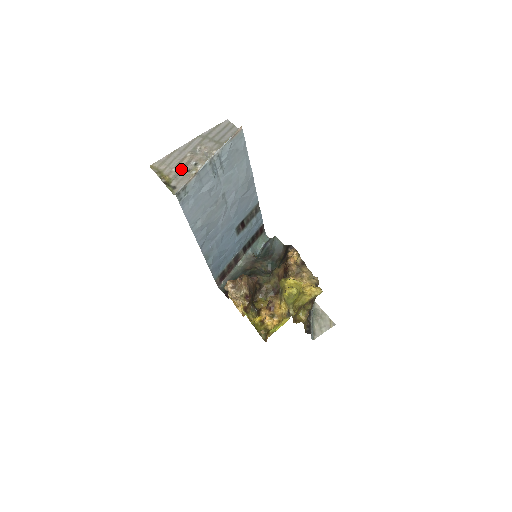
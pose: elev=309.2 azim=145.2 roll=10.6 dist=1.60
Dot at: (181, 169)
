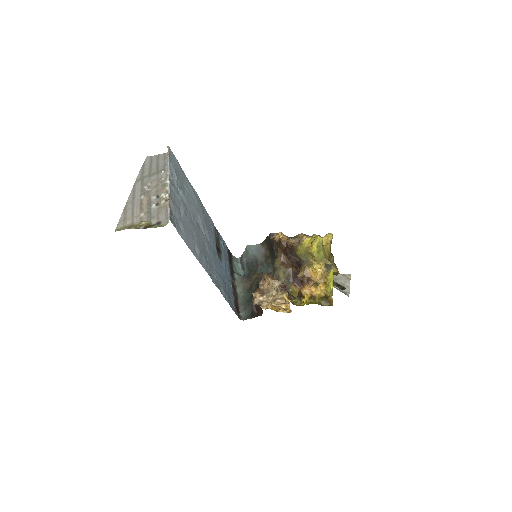
Dot at: (148, 209)
